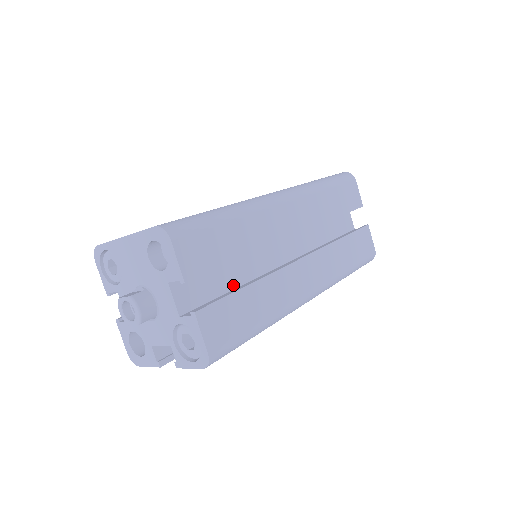
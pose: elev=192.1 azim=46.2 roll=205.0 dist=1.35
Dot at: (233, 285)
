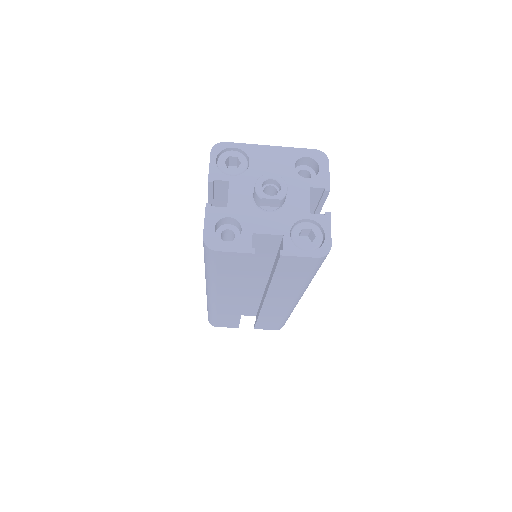
Dot at: occluded
